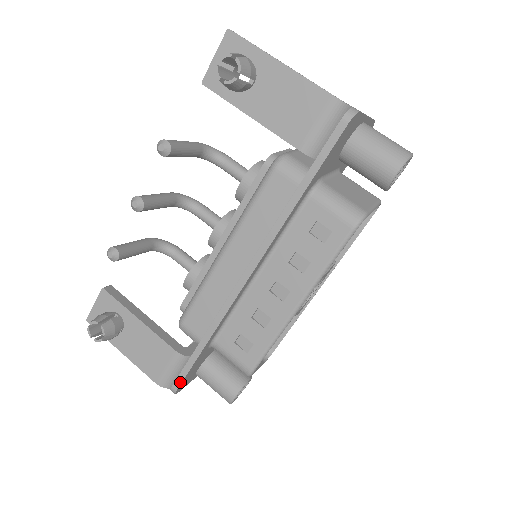
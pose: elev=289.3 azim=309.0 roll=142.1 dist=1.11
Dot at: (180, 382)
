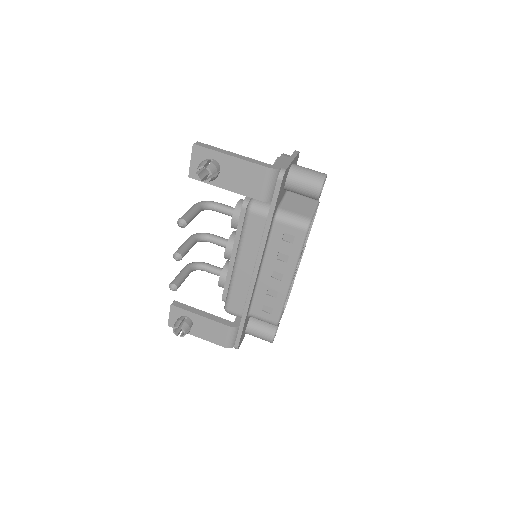
Dot at: (238, 342)
